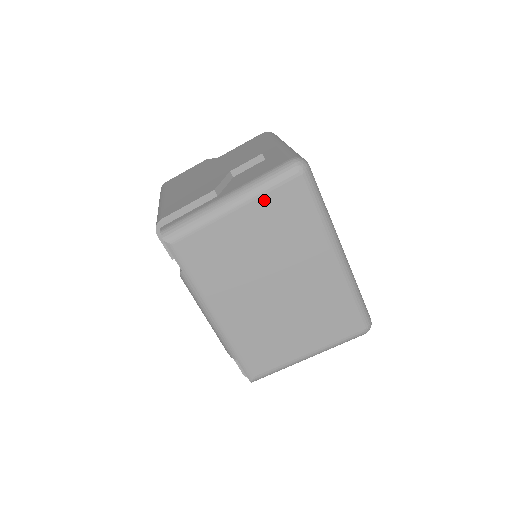
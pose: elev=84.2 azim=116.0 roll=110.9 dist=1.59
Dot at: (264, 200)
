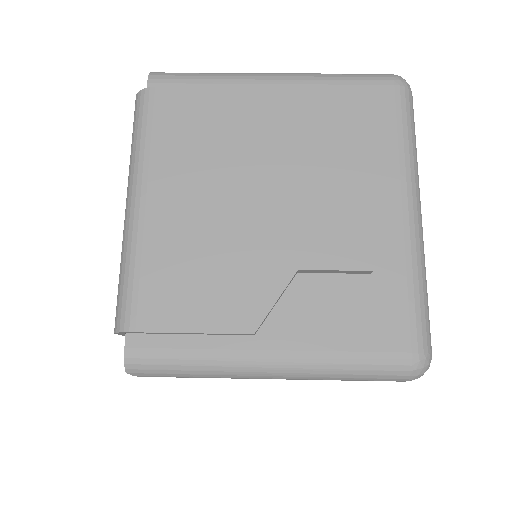
Dot at: occluded
